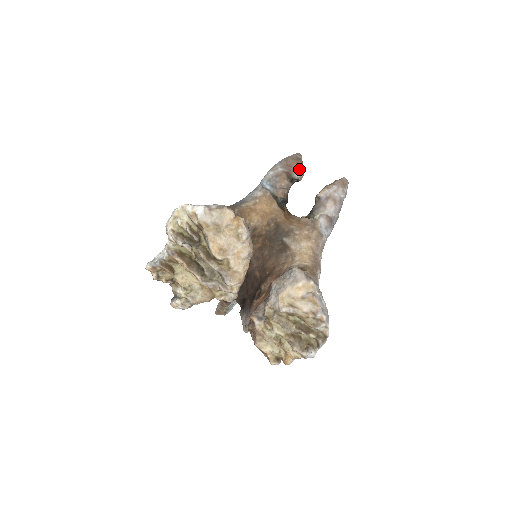
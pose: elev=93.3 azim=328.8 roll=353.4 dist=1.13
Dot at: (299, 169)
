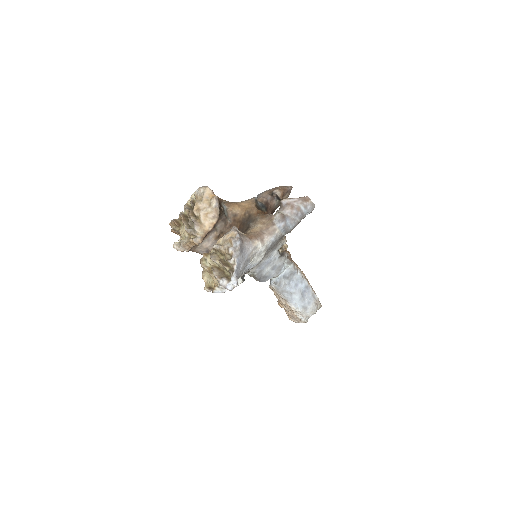
Dot at: (279, 189)
